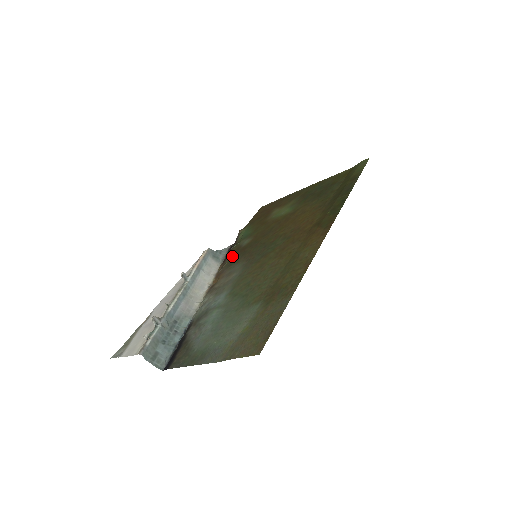
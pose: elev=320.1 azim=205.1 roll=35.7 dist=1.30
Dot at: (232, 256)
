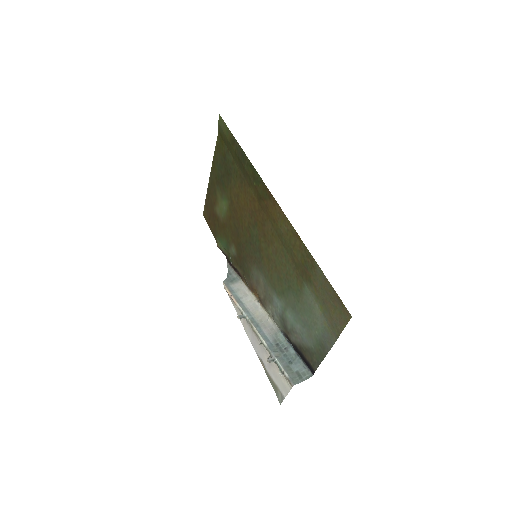
Dot at: (240, 268)
